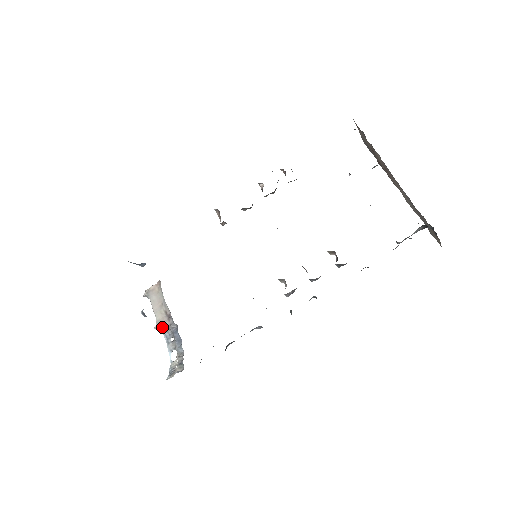
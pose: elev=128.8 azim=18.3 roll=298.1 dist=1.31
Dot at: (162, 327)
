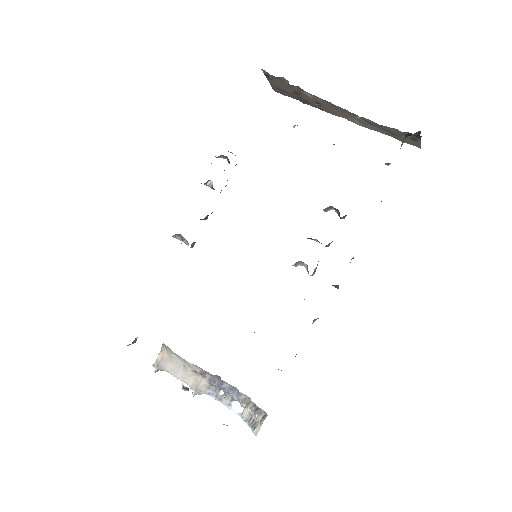
Dot at: (201, 389)
